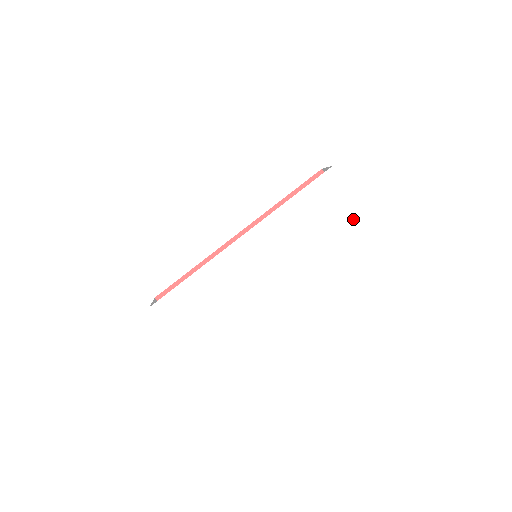
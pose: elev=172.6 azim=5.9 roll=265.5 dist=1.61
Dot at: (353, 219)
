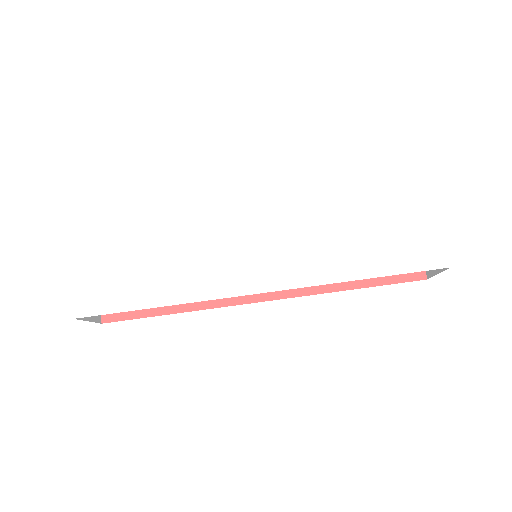
Dot at: (426, 269)
